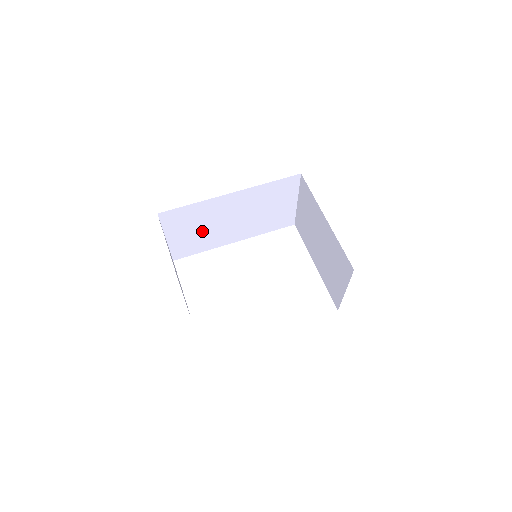
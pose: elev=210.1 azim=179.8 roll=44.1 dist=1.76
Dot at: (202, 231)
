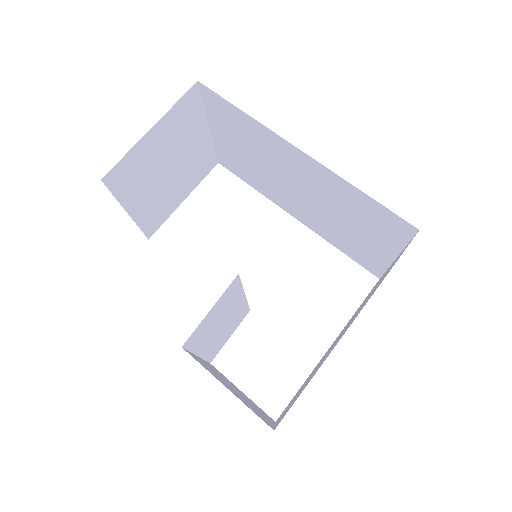
Dot at: (255, 162)
